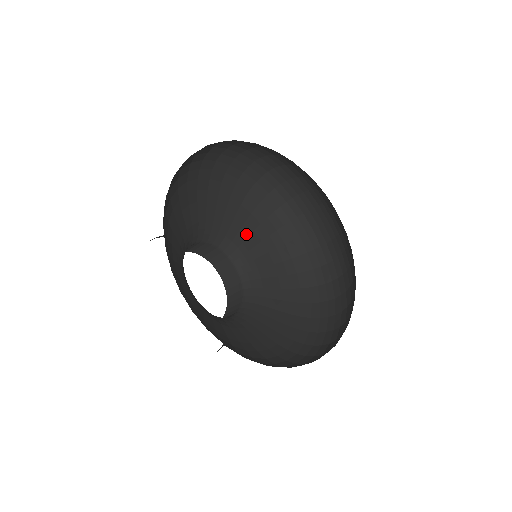
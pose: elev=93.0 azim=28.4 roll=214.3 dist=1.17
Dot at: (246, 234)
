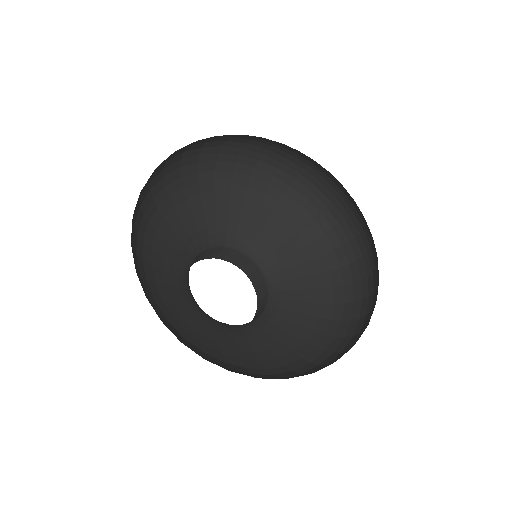
Dot at: (287, 252)
